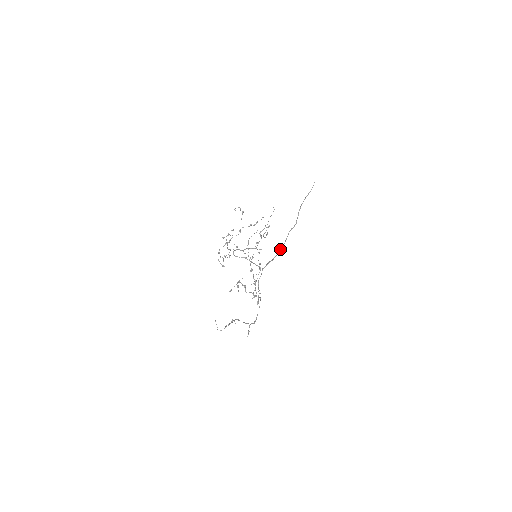
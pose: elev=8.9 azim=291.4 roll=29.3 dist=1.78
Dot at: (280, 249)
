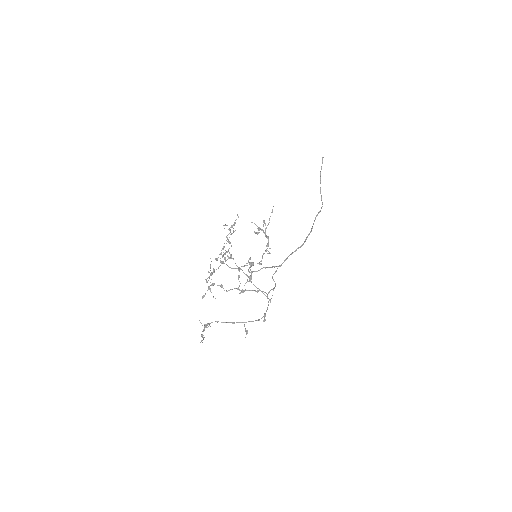
Dot at: (306, 238)
